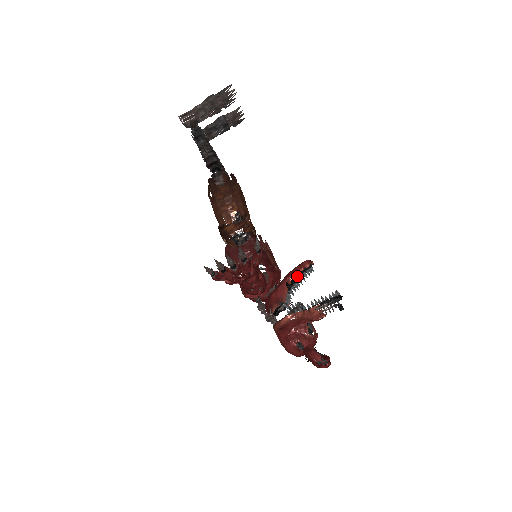
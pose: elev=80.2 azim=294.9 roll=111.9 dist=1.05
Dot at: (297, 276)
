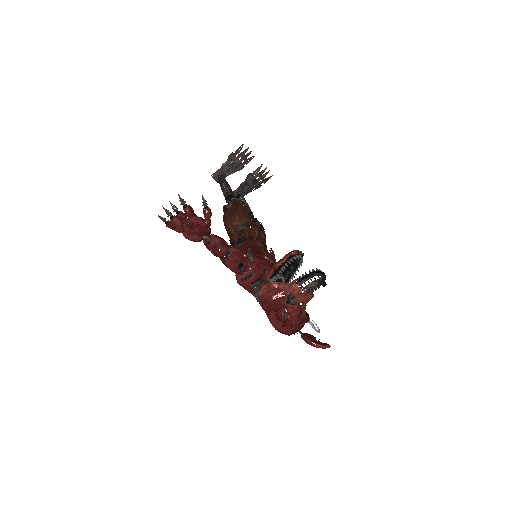
Dot at: (284, 262)
